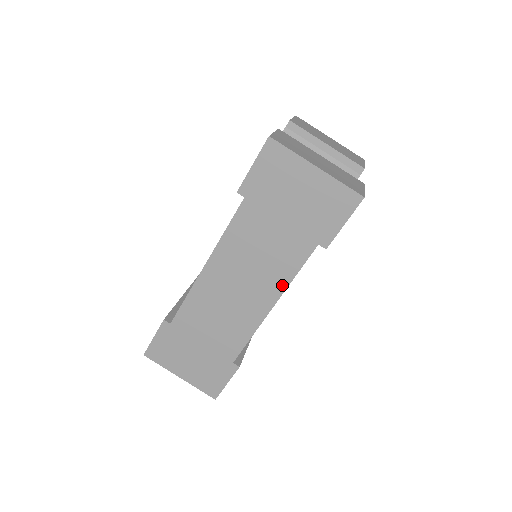
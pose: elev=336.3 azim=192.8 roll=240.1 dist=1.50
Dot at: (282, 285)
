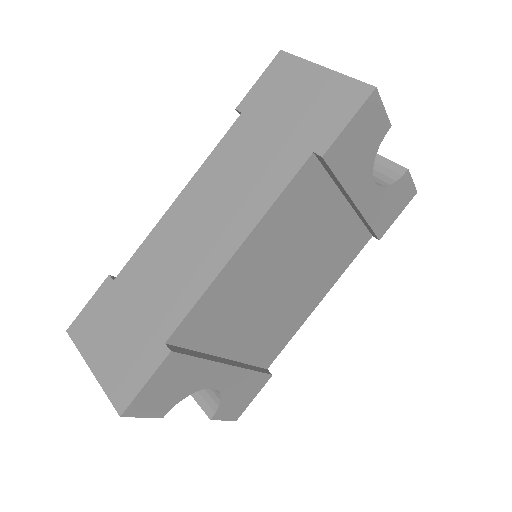
Dot at: (258, 212)
